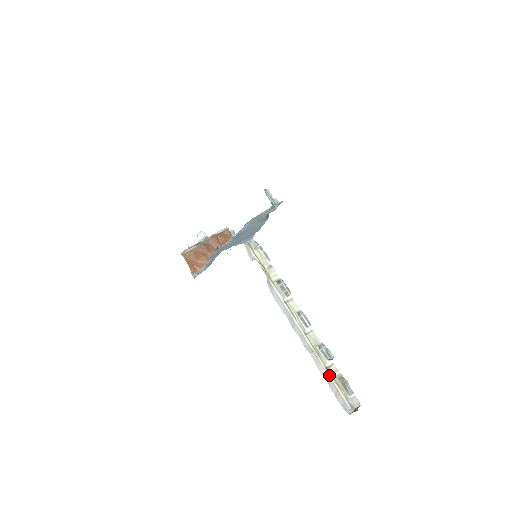
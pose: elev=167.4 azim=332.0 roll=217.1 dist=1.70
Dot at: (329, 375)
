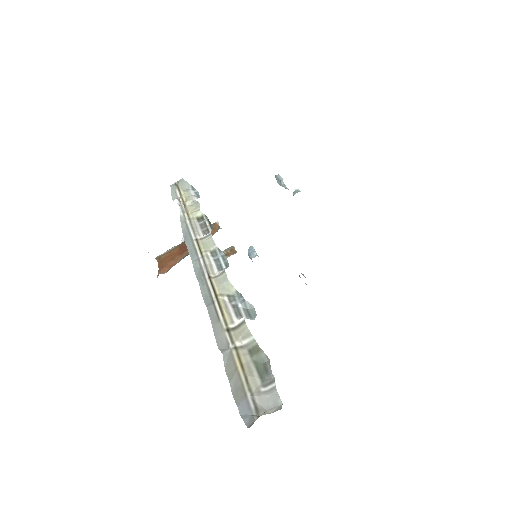
Dot at: (229, 343)
